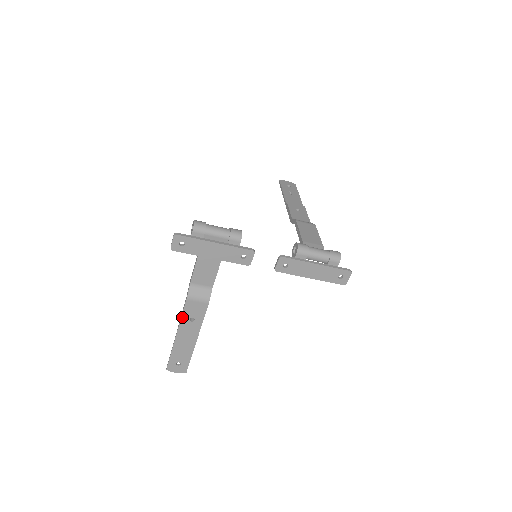
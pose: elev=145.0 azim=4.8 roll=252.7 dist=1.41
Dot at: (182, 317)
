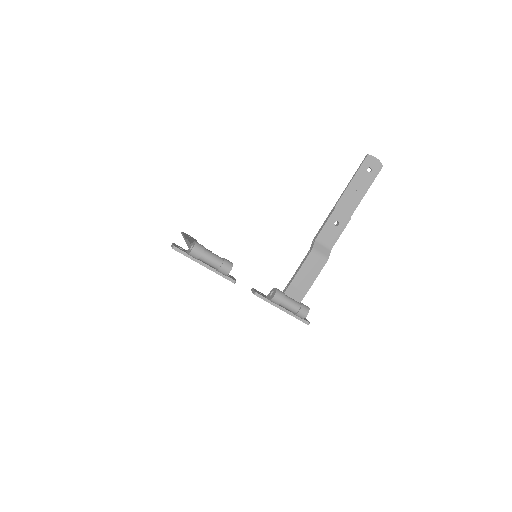
Dot at: occluded
